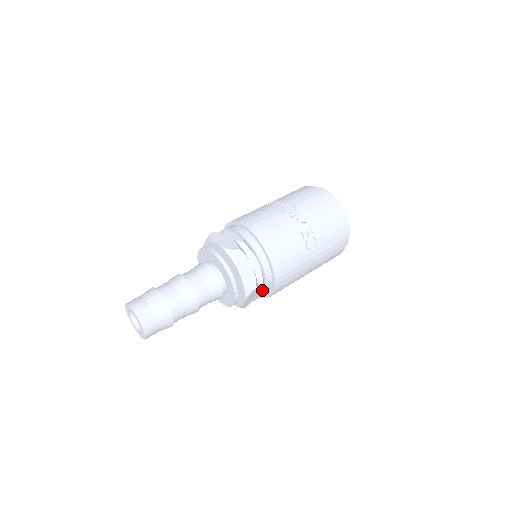
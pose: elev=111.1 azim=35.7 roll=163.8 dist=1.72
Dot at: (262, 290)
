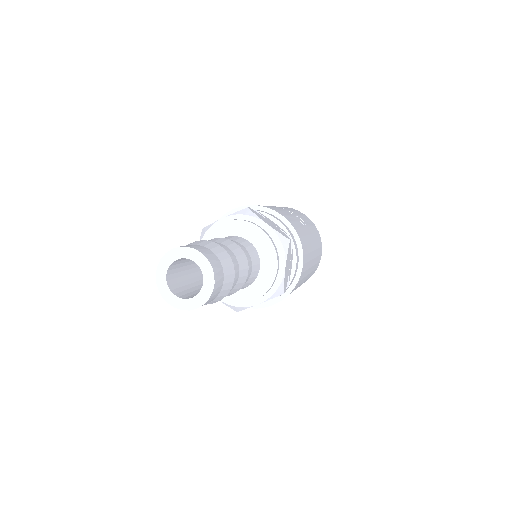
Dot at: (291, 260)
